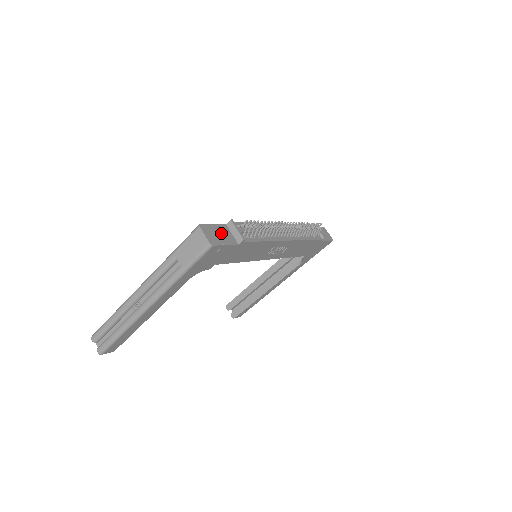
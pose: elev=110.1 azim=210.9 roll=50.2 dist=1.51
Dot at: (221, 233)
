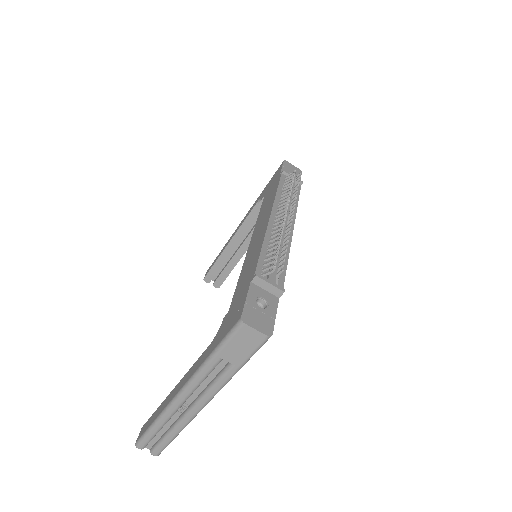
Dot at: (256, 300)
